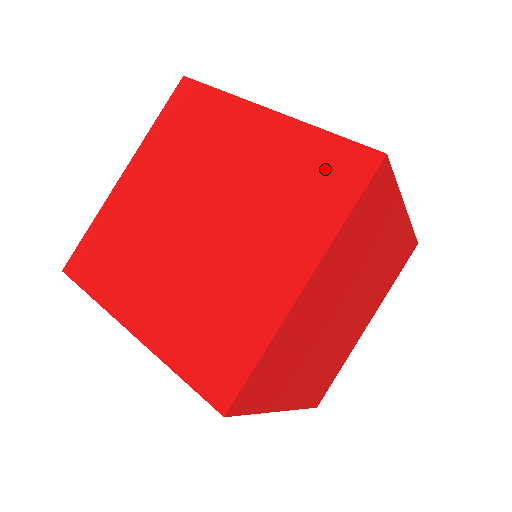
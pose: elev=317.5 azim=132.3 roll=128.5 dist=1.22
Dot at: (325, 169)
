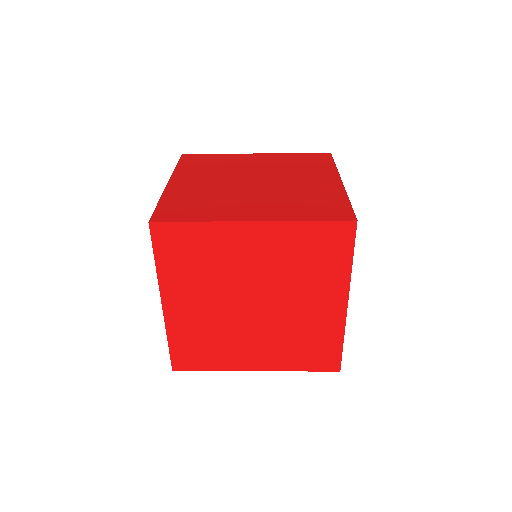
Dot at: (308, 159)
